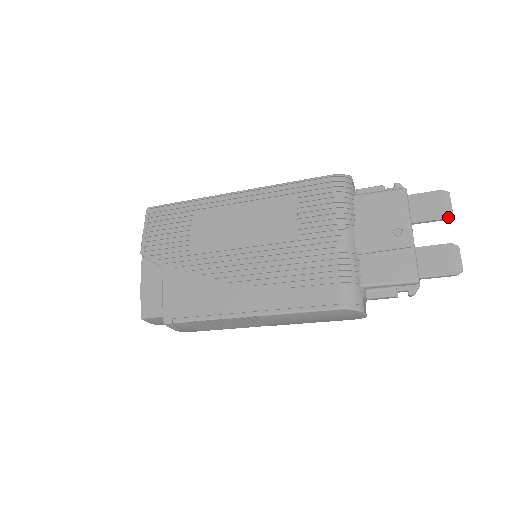
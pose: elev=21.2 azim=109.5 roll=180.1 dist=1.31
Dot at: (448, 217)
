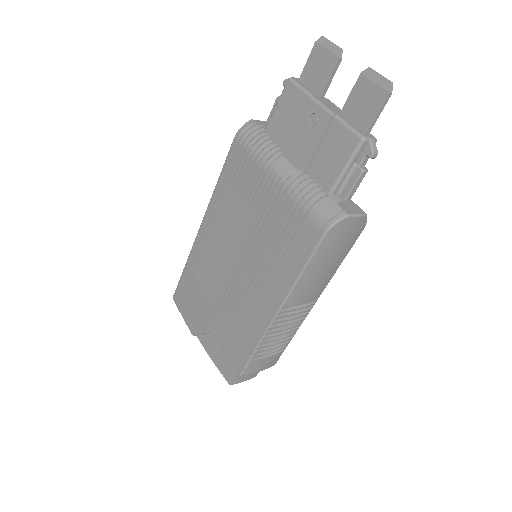
Dot at: (339, 56)
